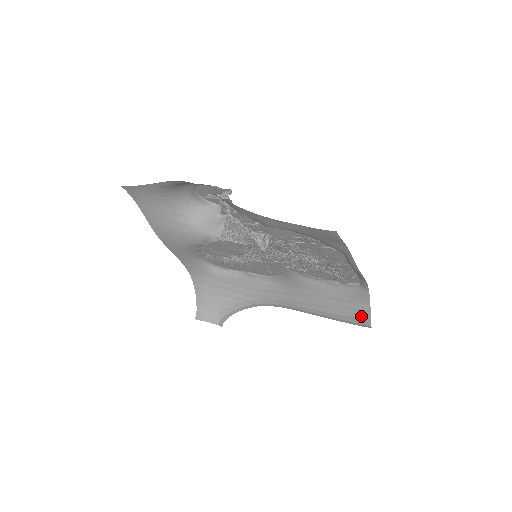
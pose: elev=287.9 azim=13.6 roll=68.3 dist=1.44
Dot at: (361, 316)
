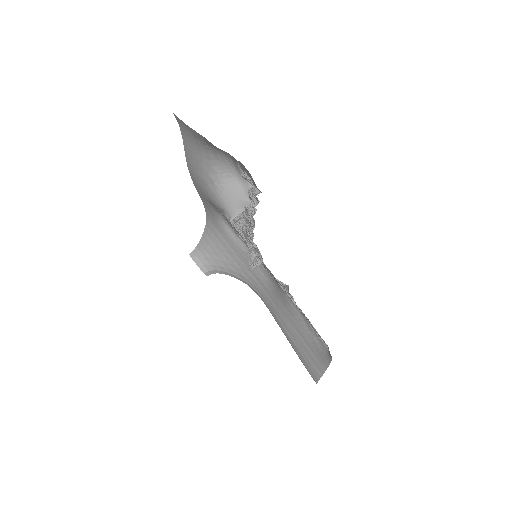
Dot at: (314, 370)
